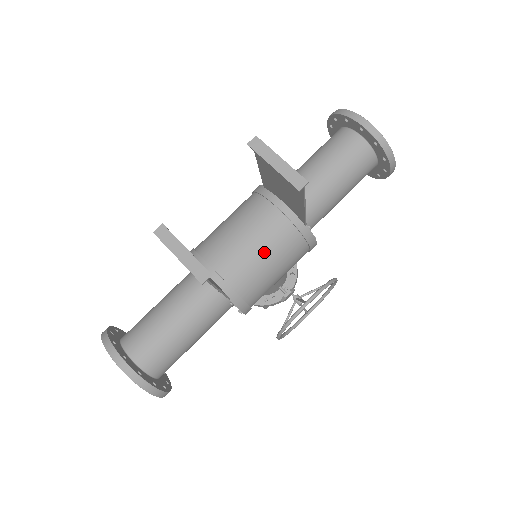
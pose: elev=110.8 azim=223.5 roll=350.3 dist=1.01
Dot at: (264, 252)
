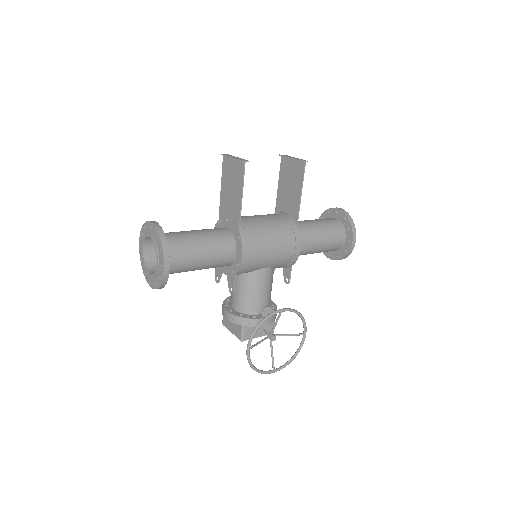
Dot at: (268, 224)
